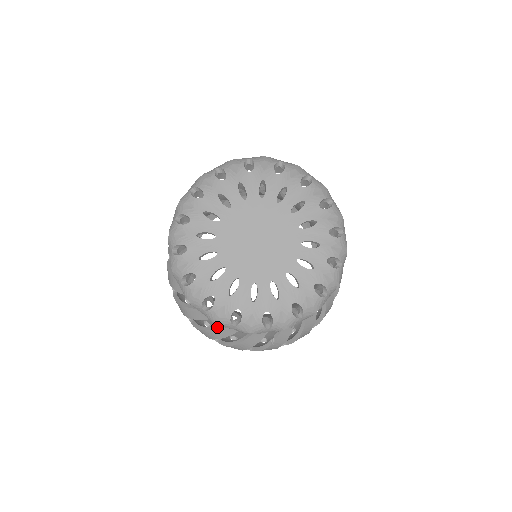
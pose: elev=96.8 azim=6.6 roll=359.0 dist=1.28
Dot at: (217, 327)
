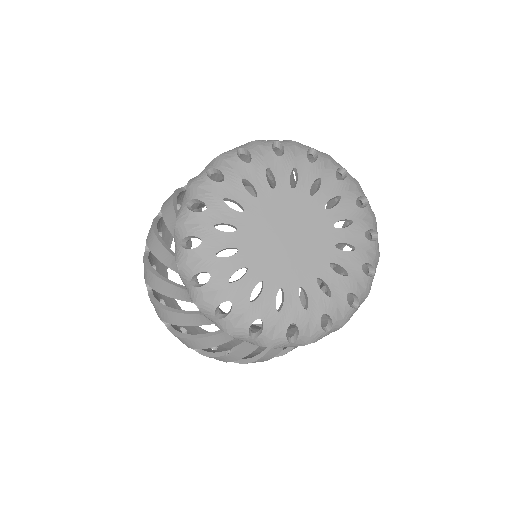
Dot at: (178, 311)
